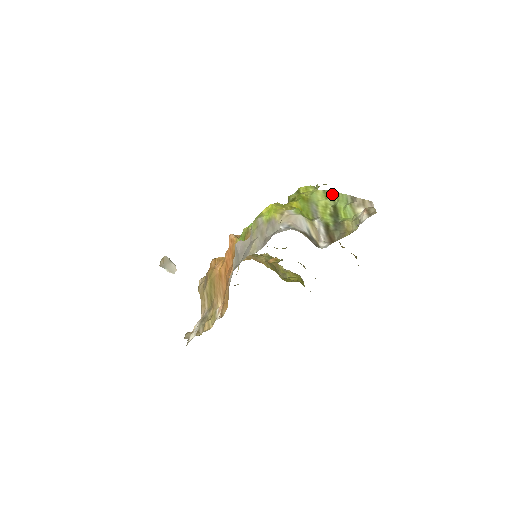
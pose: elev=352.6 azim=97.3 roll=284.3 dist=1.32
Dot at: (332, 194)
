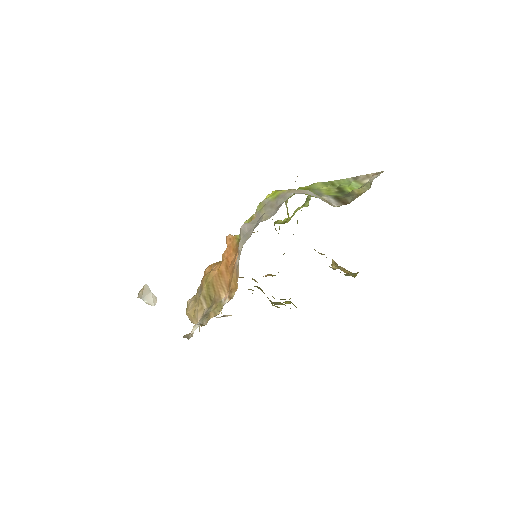
Dot at: (332, 182)
